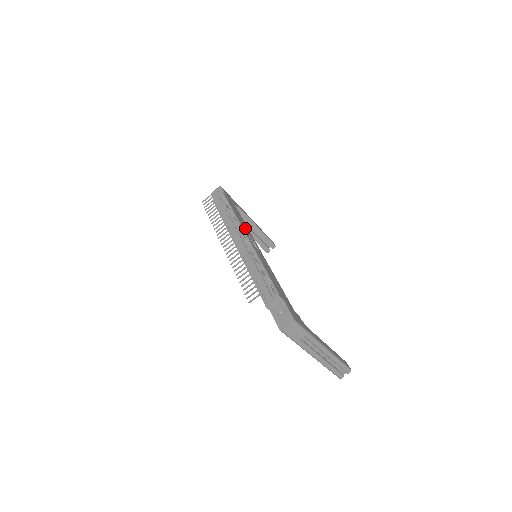
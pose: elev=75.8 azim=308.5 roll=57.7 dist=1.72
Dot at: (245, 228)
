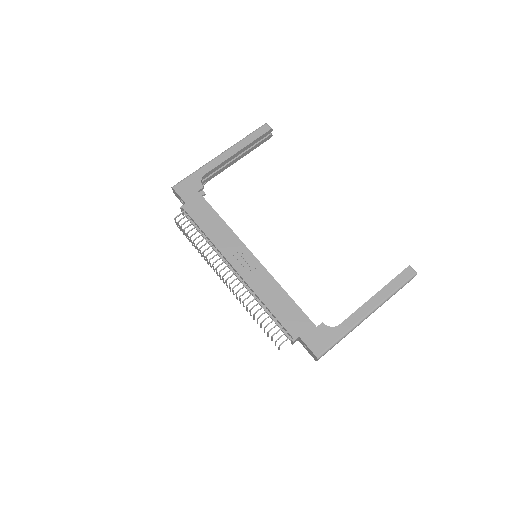
Dot at: (225, 242)
